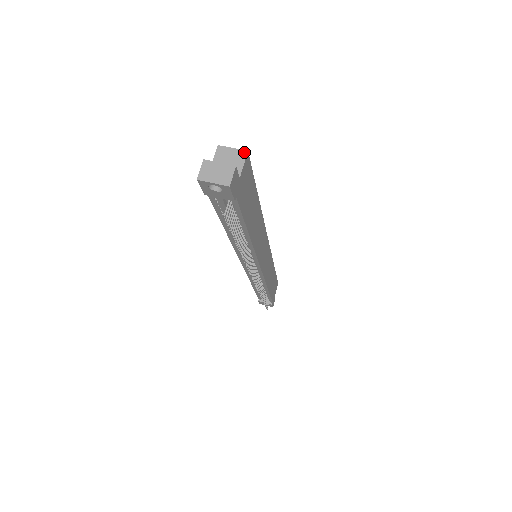
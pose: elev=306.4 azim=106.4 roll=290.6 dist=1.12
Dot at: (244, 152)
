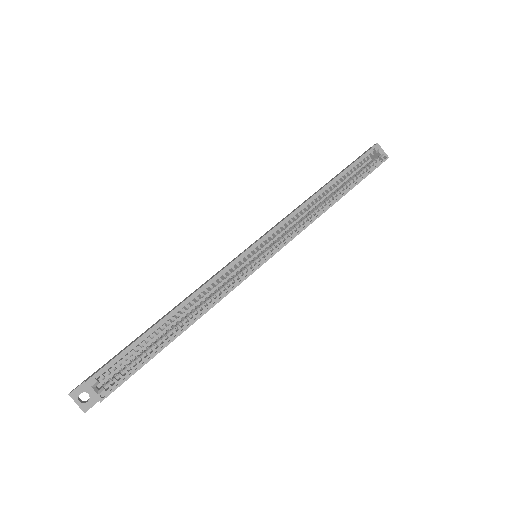
Dot at: (99, 400)
